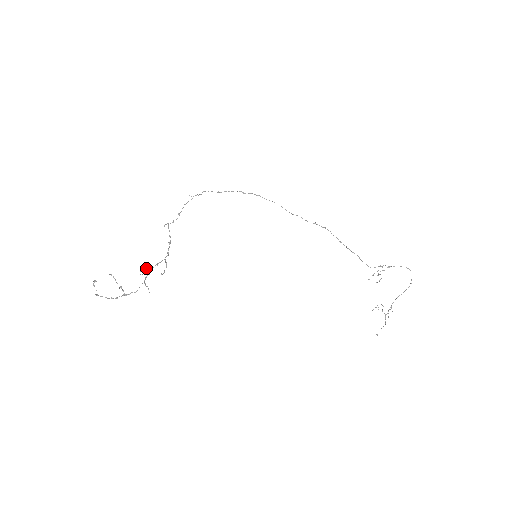
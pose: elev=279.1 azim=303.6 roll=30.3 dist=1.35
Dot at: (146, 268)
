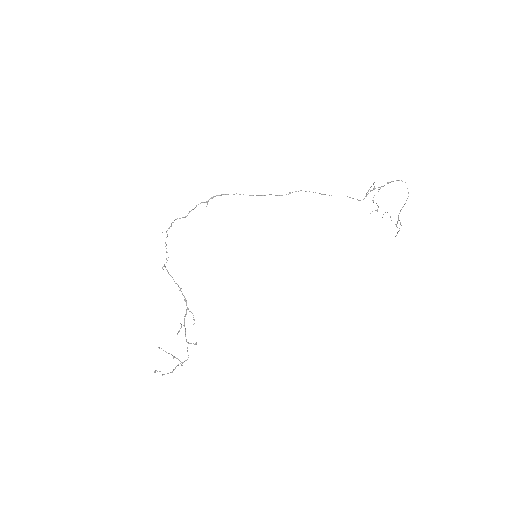
Dot at: occluded
